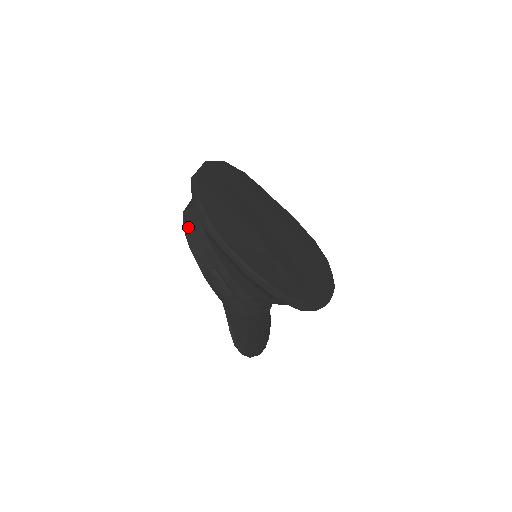
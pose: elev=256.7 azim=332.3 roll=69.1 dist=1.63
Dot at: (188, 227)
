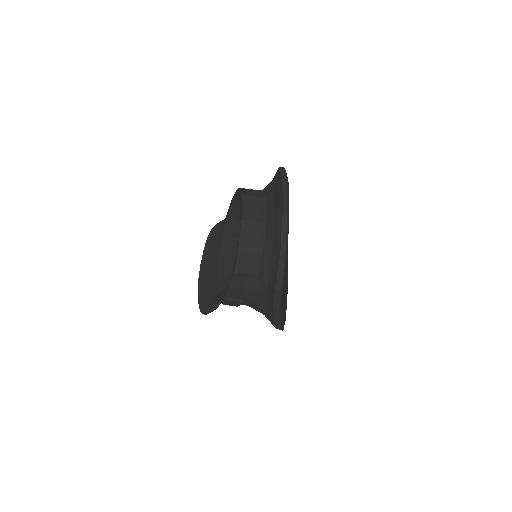
Dot at: (240, 273)
